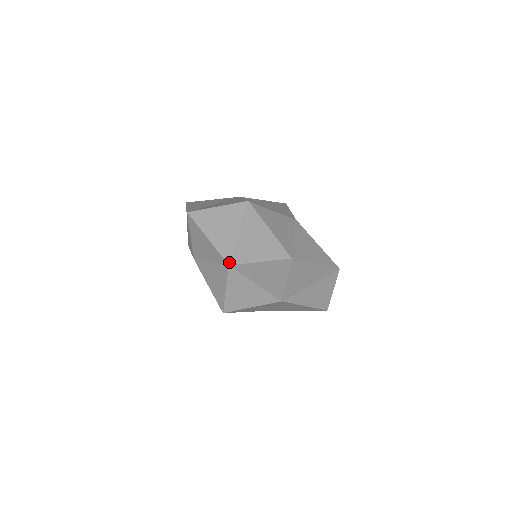
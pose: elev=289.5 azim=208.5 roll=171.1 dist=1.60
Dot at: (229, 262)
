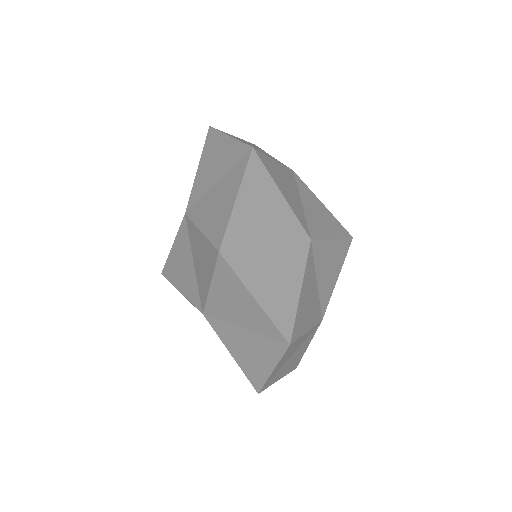
Dot at: (188, 210)
